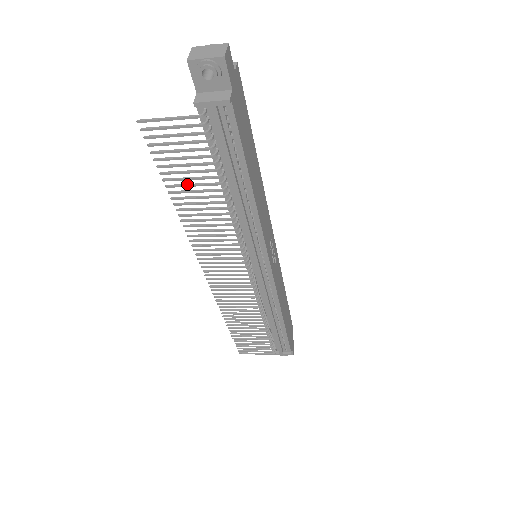
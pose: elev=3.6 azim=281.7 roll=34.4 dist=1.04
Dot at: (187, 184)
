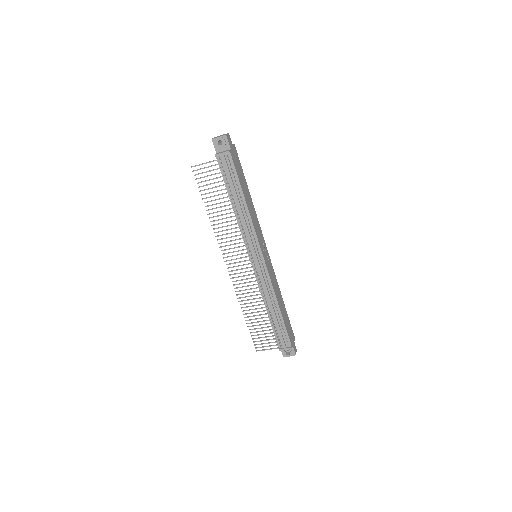
Dot at: (214, 200)
